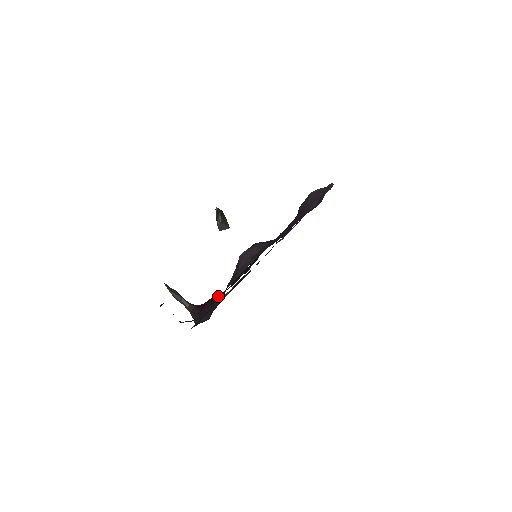
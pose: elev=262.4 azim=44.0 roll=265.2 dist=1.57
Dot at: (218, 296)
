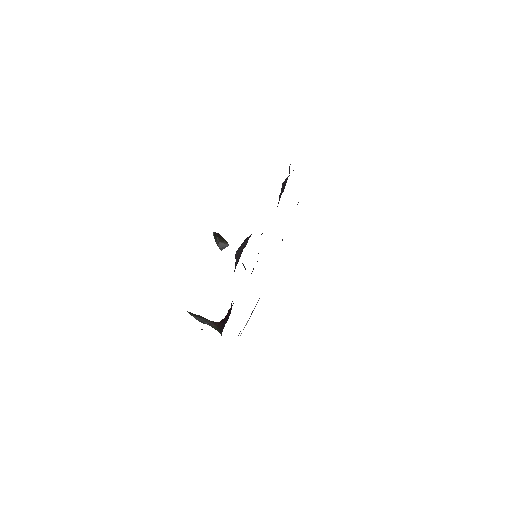
Dot at: occluded
